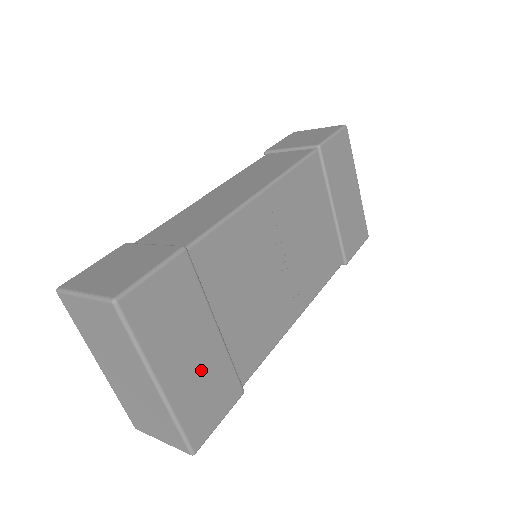
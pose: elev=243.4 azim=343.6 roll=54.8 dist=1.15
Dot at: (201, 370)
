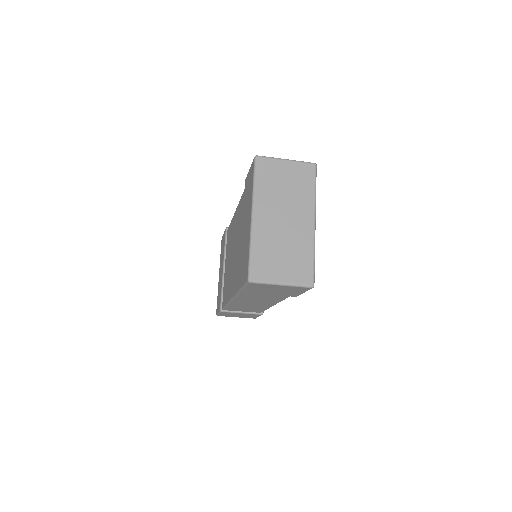
Dot at: occluded
